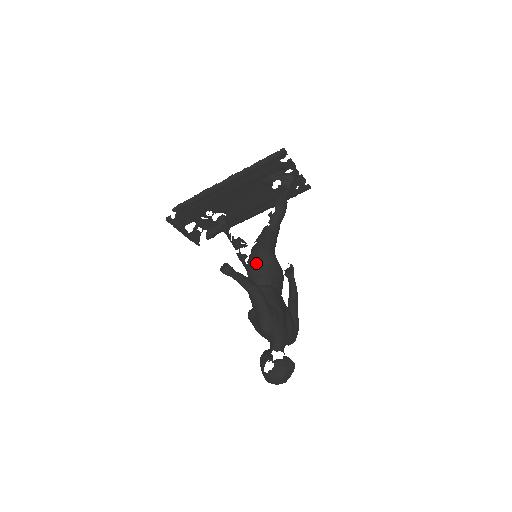
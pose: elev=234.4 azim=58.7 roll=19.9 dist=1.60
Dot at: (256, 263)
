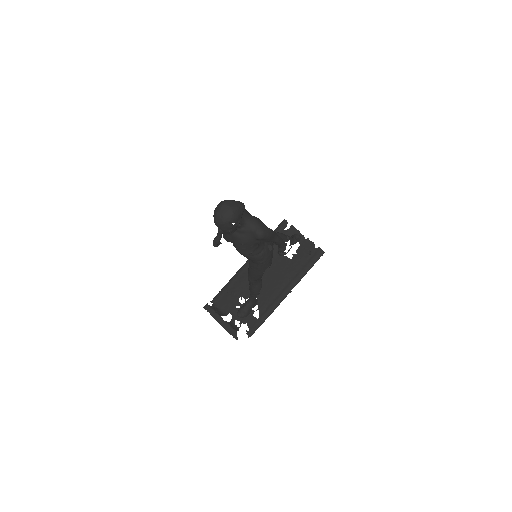
Dot at: occluded
